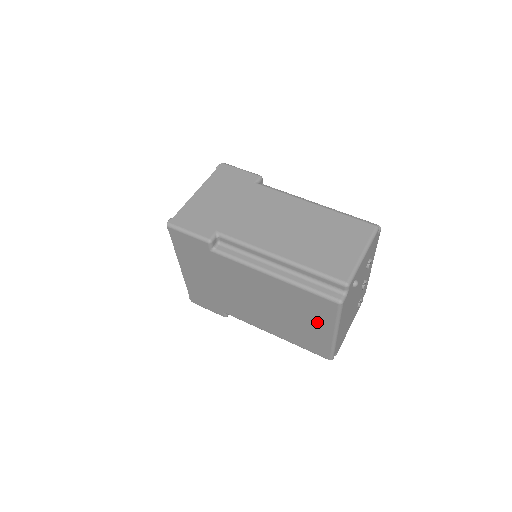
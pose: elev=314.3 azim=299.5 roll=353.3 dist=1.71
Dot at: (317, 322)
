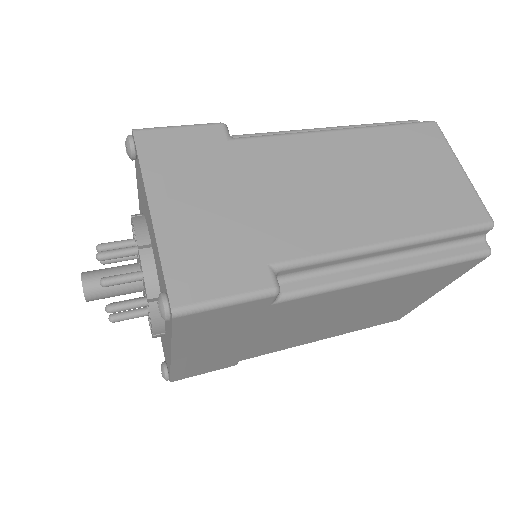
Dot at: (423, 293)
